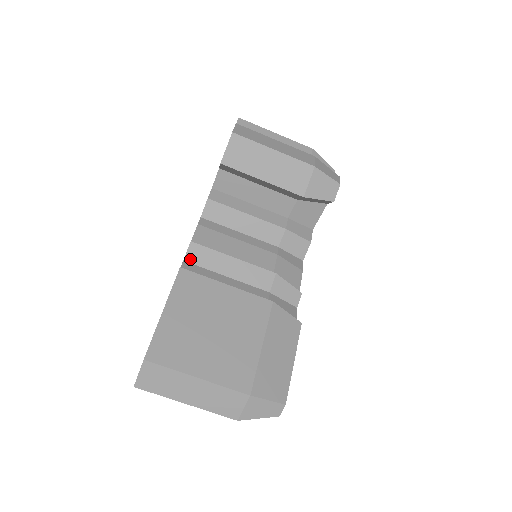
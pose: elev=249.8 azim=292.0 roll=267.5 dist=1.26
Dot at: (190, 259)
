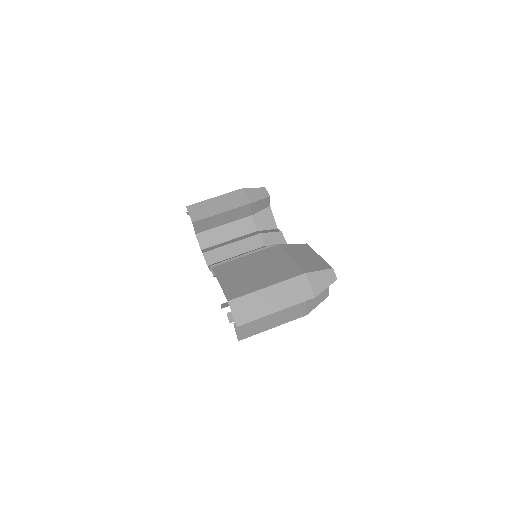
Dot at: occluded
